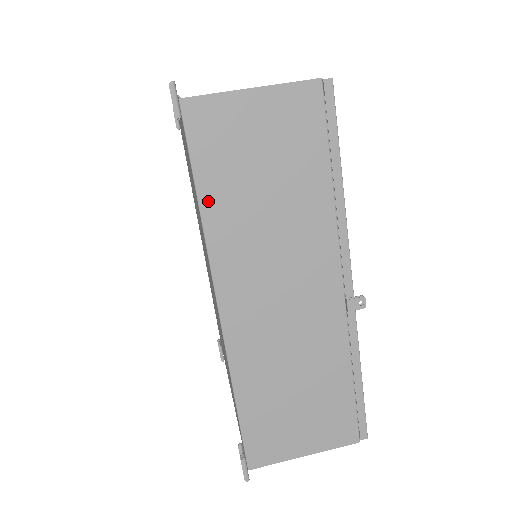
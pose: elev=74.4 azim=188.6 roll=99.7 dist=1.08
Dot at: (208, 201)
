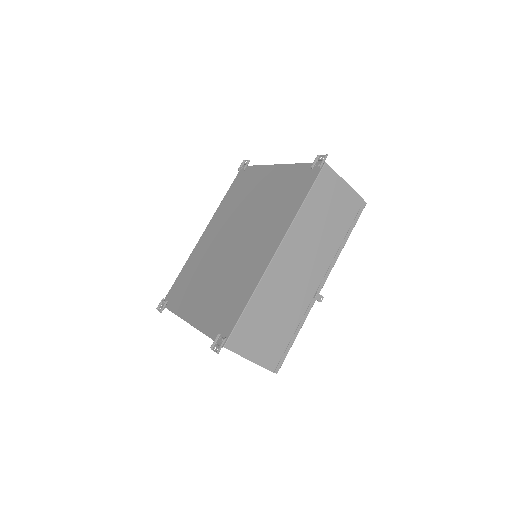
Dot at: (306, 206)
